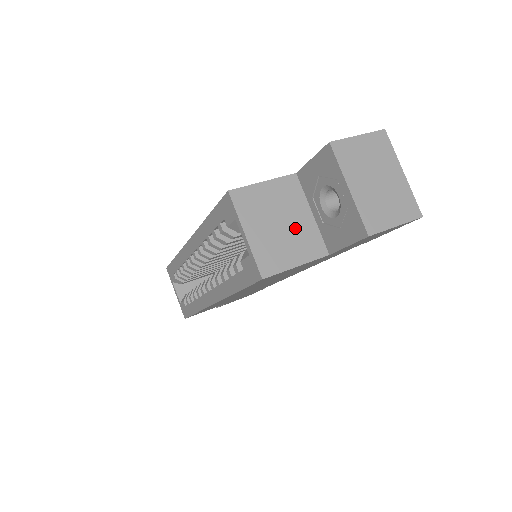
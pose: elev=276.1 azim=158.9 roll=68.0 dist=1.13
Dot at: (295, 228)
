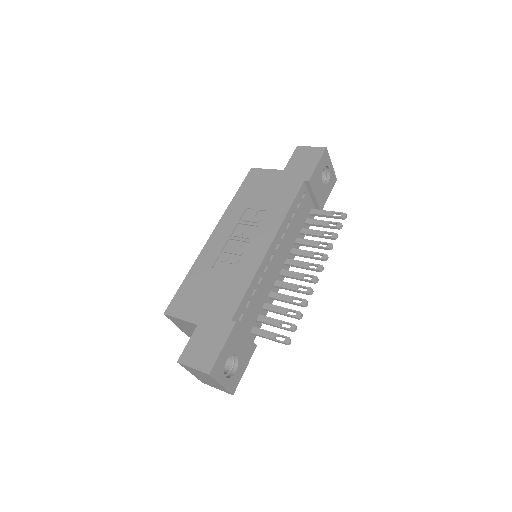
Dot at: occluded
